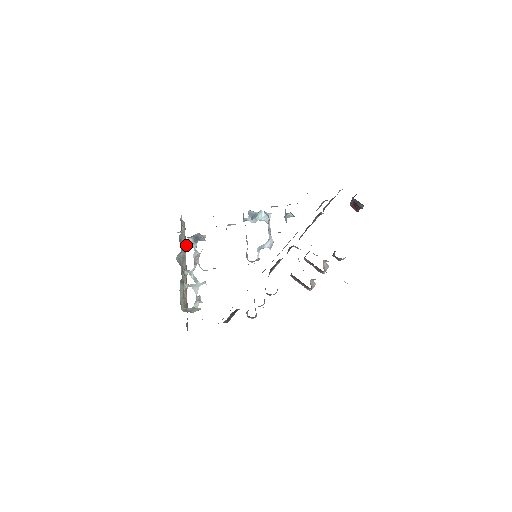
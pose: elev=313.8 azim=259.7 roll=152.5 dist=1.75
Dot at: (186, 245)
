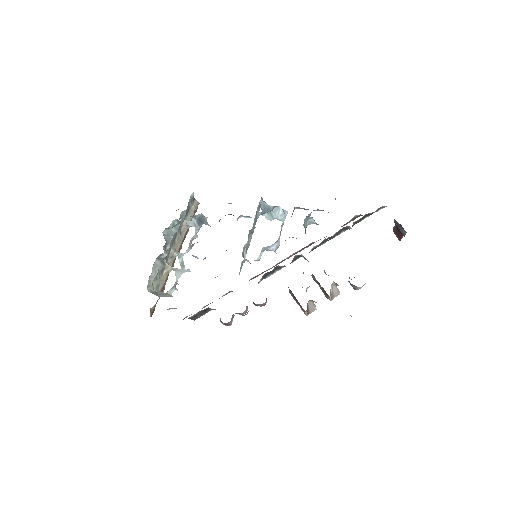
Dot at: occluded
